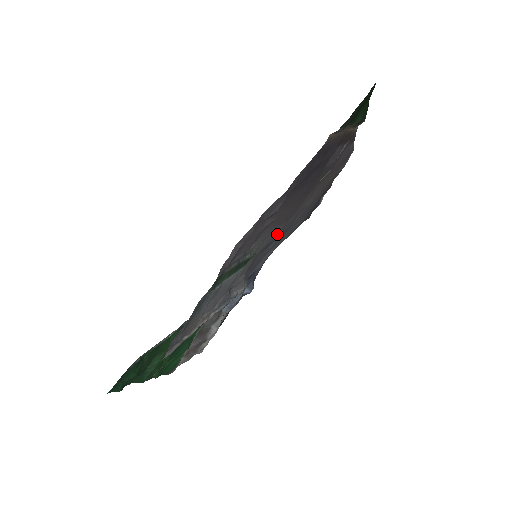
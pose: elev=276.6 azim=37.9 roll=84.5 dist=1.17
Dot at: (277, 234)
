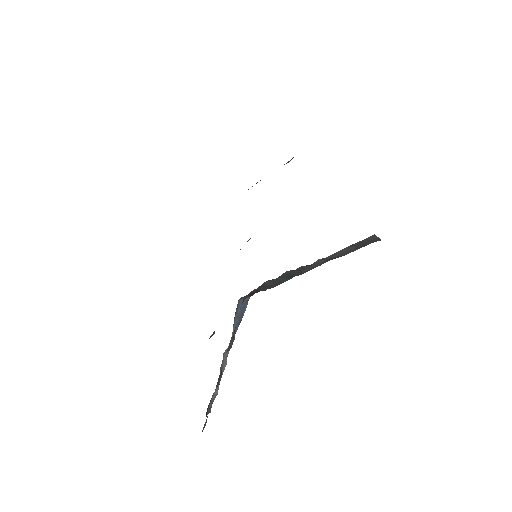
Dot at: occluded
